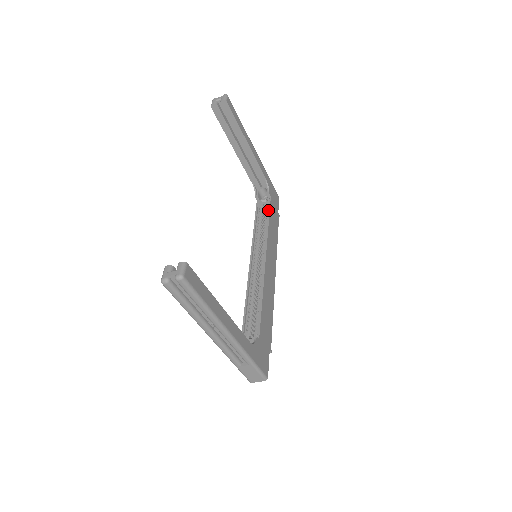
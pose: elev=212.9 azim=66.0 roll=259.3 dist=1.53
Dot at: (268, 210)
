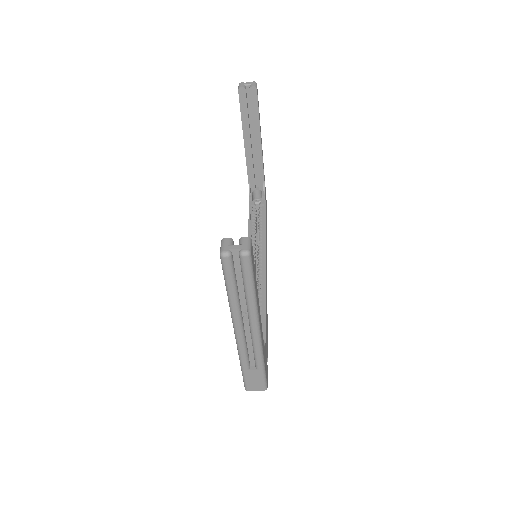
Dot at: (264, 213)
